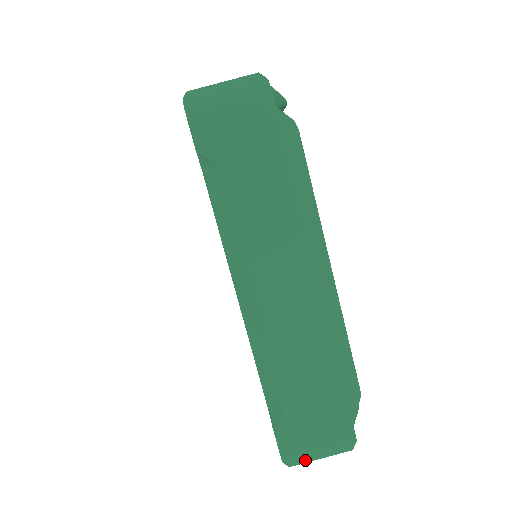
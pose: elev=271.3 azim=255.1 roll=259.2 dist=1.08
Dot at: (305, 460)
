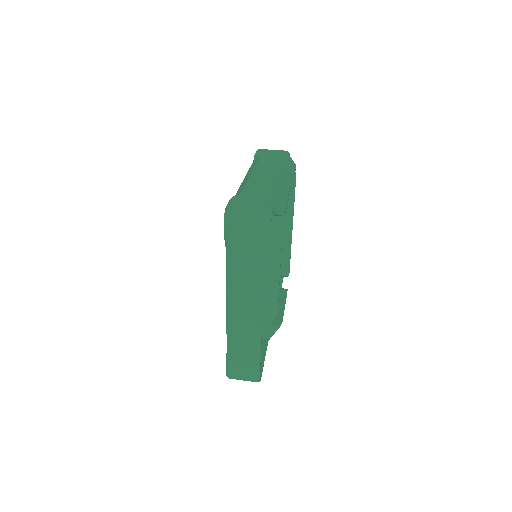
Dot at: (238, 209)
